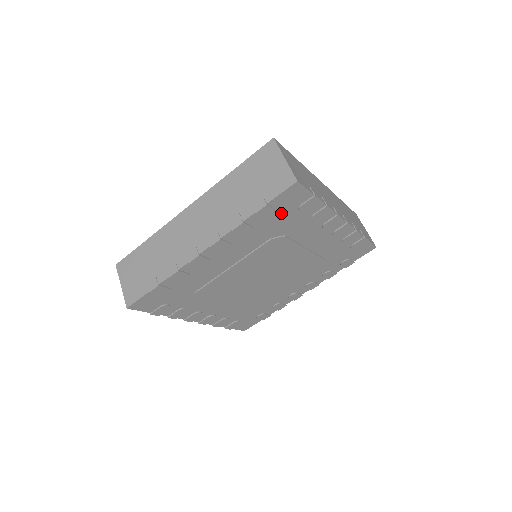
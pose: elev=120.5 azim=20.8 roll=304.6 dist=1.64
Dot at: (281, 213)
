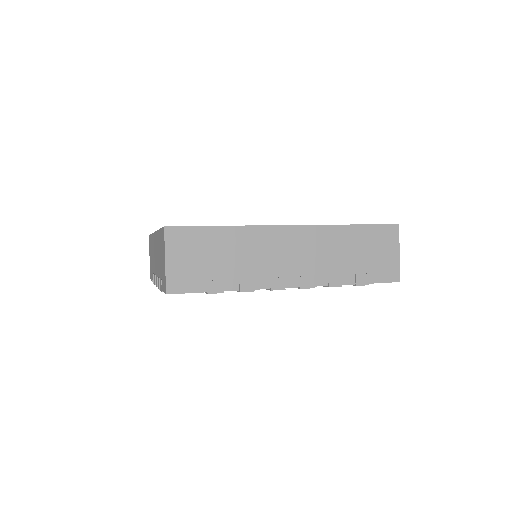
Dot at: occluded
